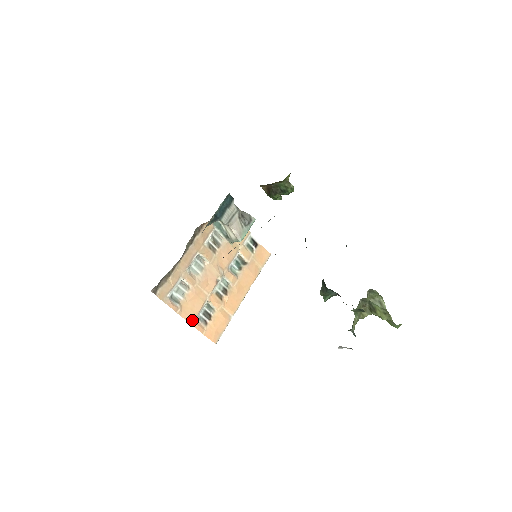
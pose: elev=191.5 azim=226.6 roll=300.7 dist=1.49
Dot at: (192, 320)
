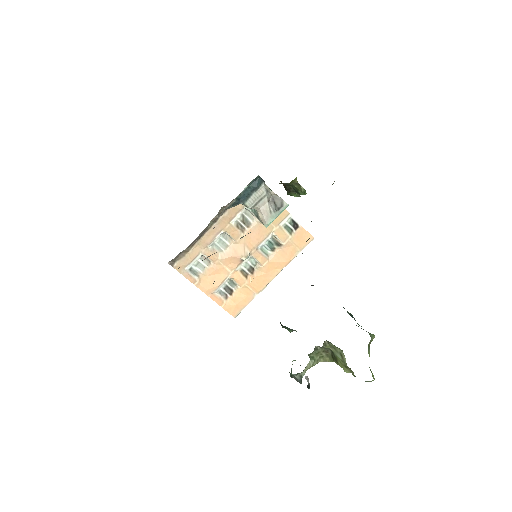
Dot at: (210, 293)
